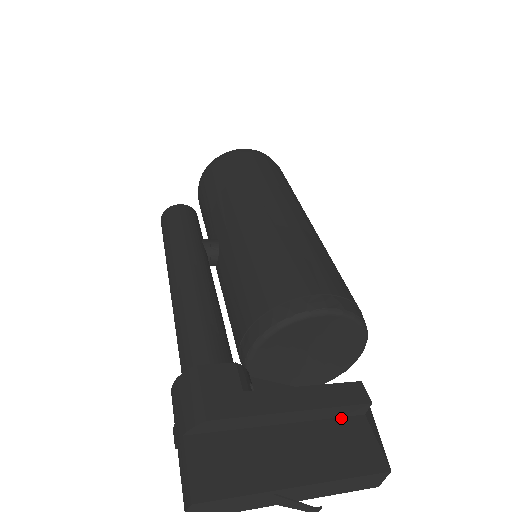
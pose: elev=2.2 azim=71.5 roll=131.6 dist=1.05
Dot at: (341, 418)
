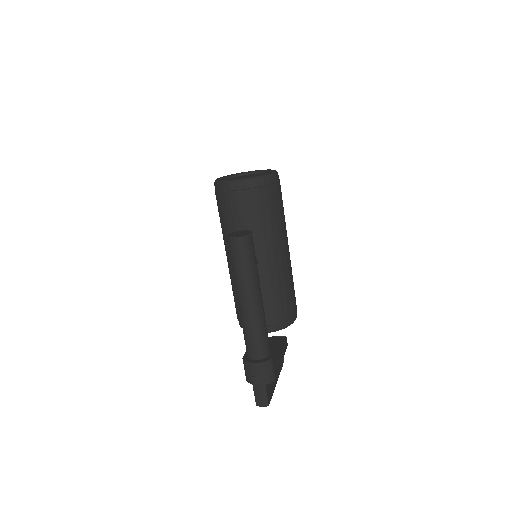
Dot at: occluded
